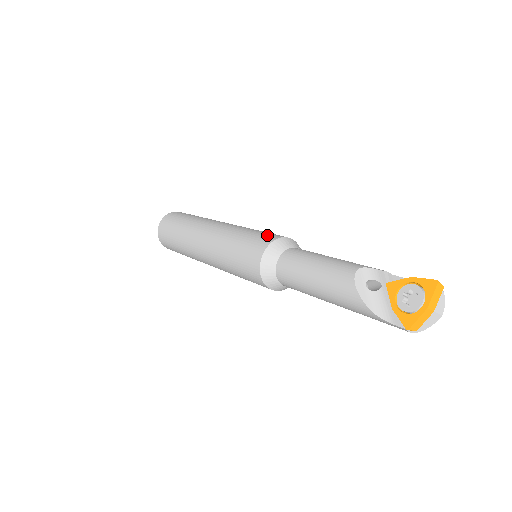
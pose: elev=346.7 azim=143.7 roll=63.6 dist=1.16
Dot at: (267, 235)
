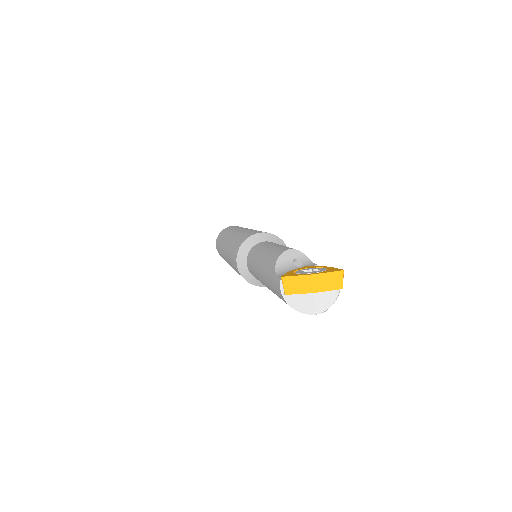
Dot at: occluded
